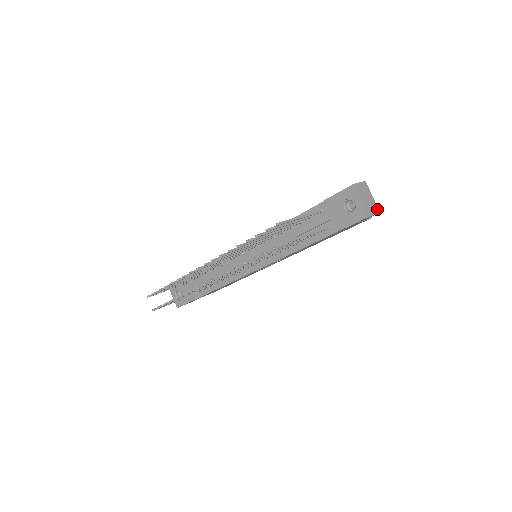
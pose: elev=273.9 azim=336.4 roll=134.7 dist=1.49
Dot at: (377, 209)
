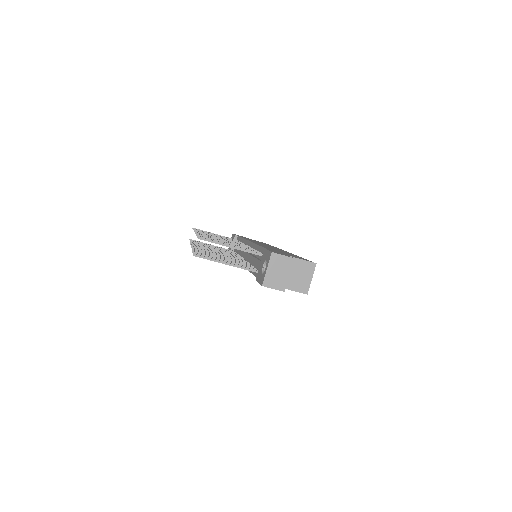
Dot at: (283, 287)
